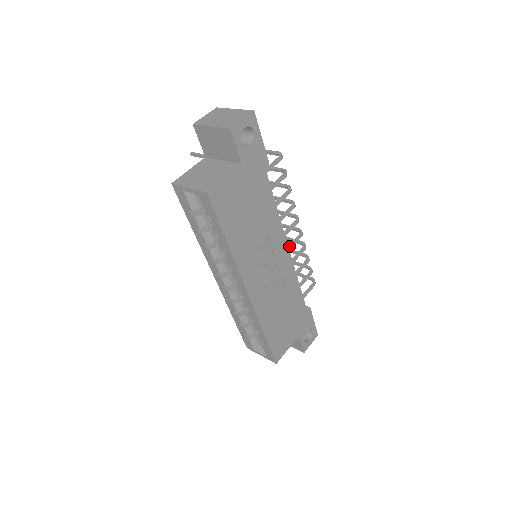
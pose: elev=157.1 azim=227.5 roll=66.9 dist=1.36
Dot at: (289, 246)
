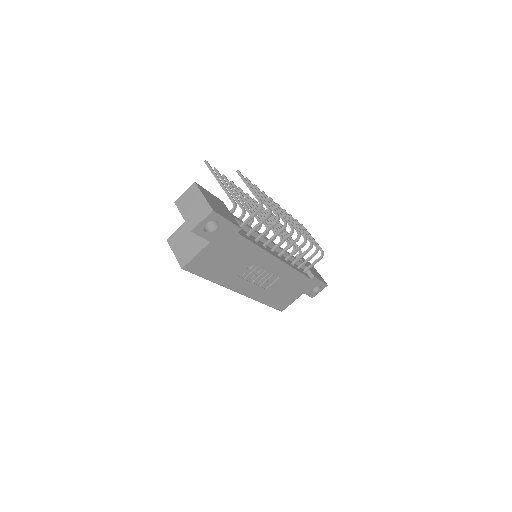
Dot at: (284, 250)
